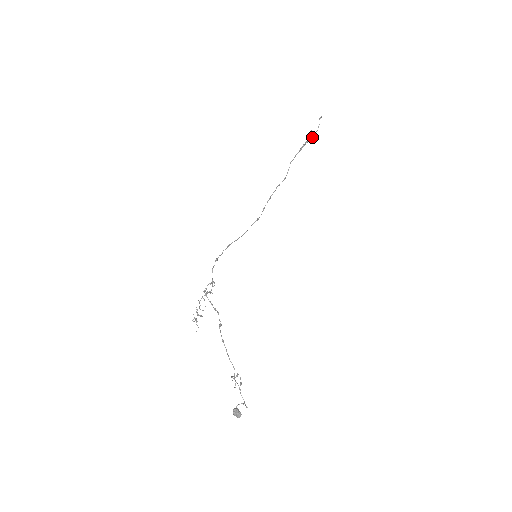
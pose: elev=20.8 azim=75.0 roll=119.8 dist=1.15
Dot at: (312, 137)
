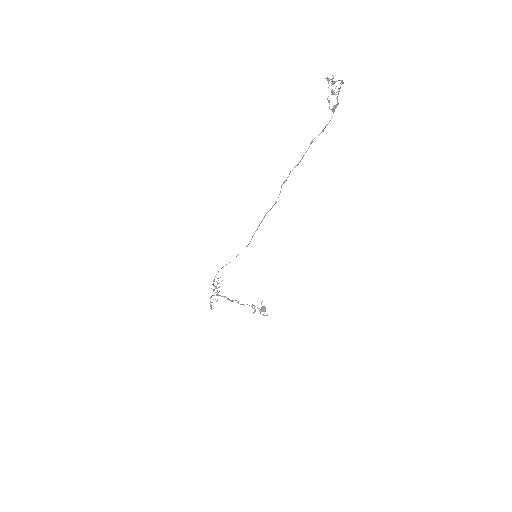
Dot at: occluded
